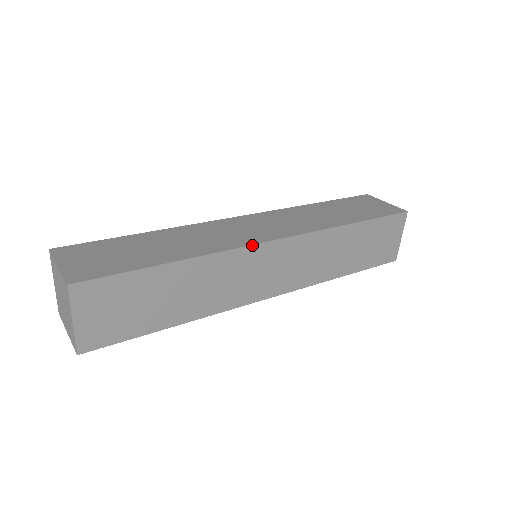
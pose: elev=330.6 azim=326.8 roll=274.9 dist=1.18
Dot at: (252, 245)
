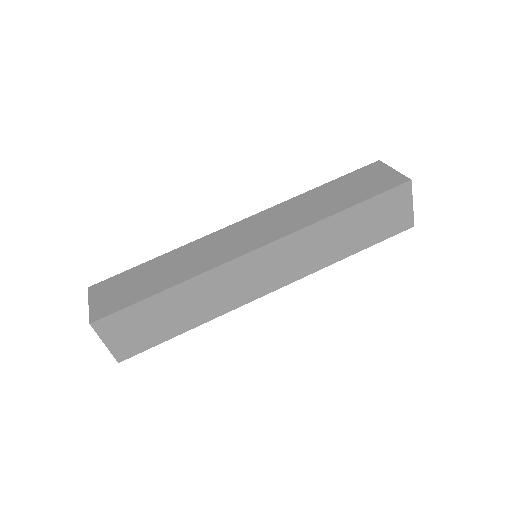
Dot at: (234, 259)
